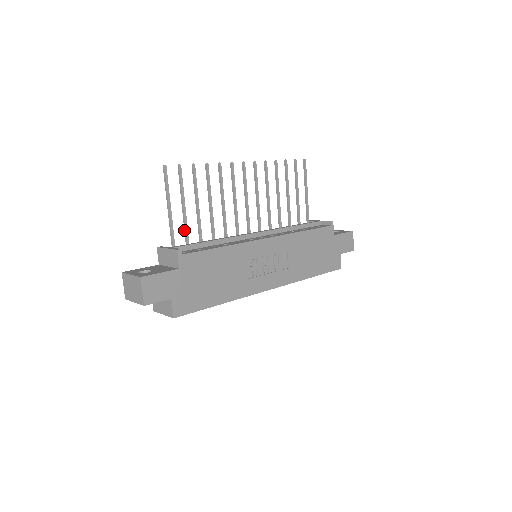
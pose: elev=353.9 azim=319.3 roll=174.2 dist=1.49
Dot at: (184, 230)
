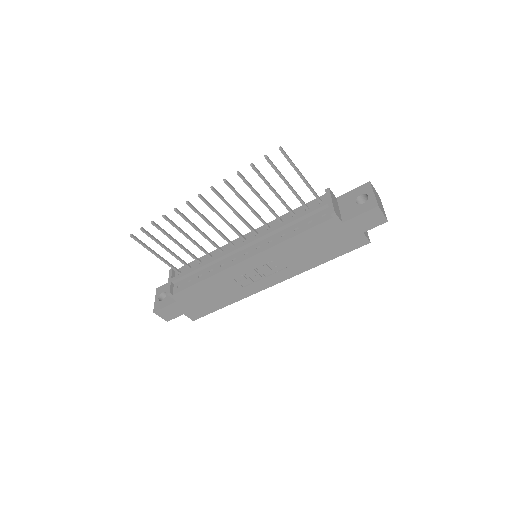
Dot at: (179, 259)
